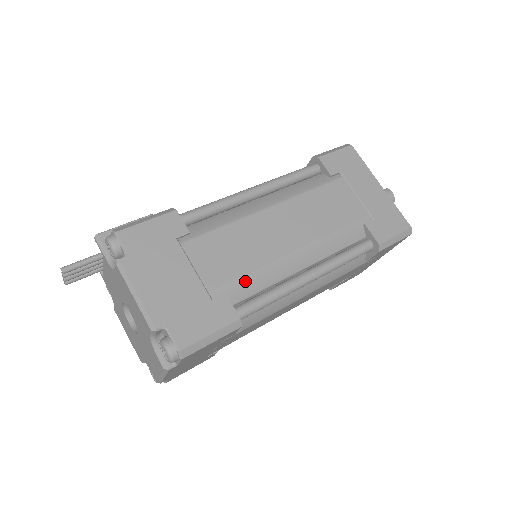
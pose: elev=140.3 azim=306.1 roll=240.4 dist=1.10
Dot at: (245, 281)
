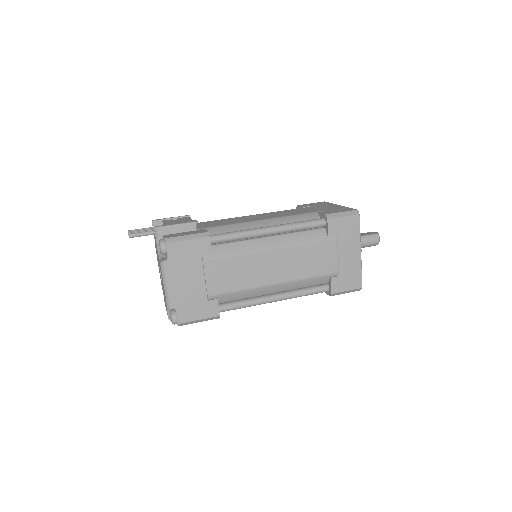
Dot at: (233, 294)
